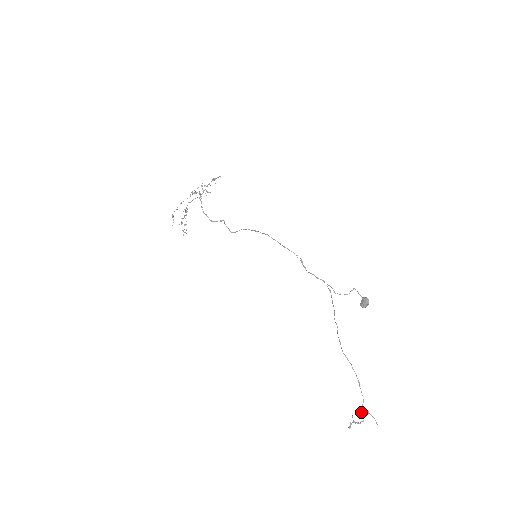
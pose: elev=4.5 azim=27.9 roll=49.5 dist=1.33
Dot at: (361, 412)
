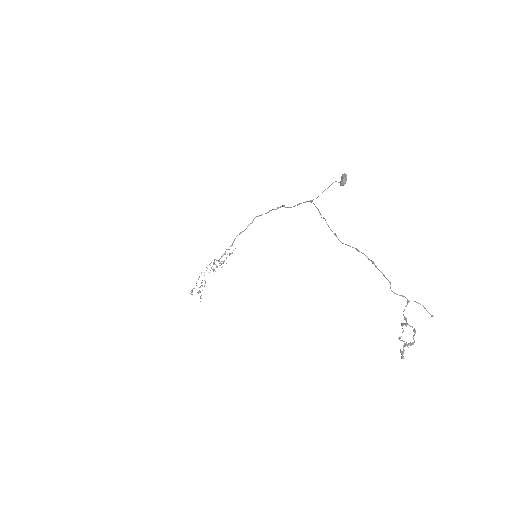
Dot at: occluded
